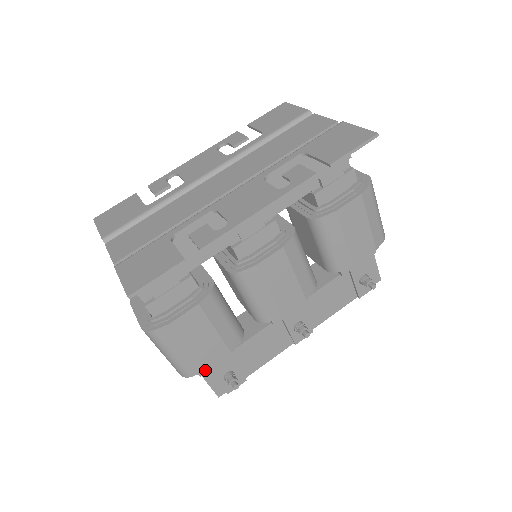
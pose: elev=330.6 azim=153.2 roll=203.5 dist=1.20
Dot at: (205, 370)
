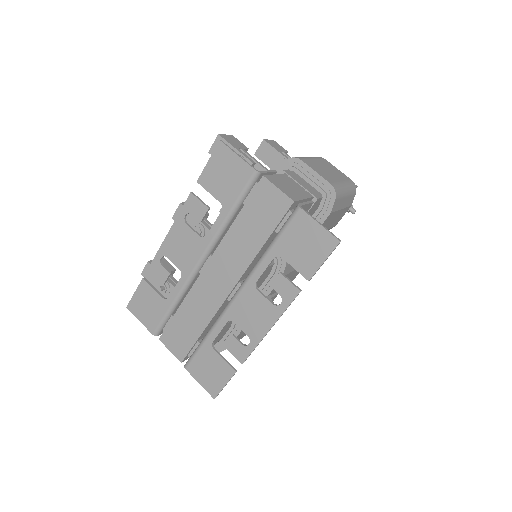
Dot at: occluded
